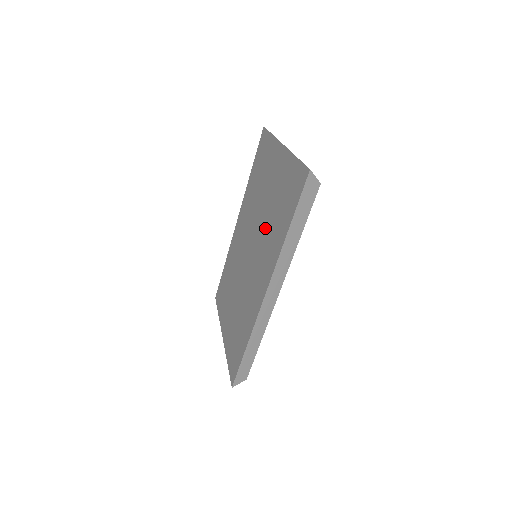
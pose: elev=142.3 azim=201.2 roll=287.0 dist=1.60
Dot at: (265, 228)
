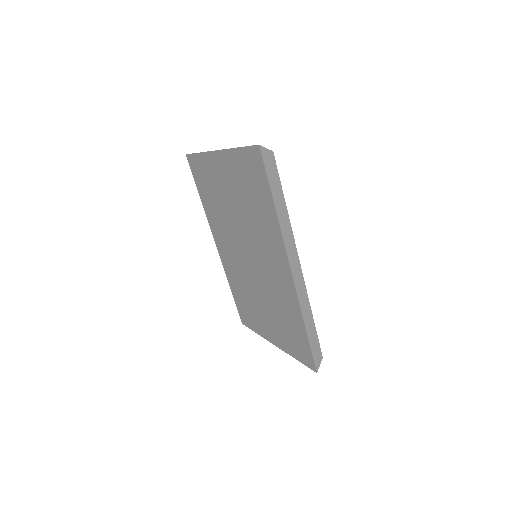
Dot at: (250, 225)
